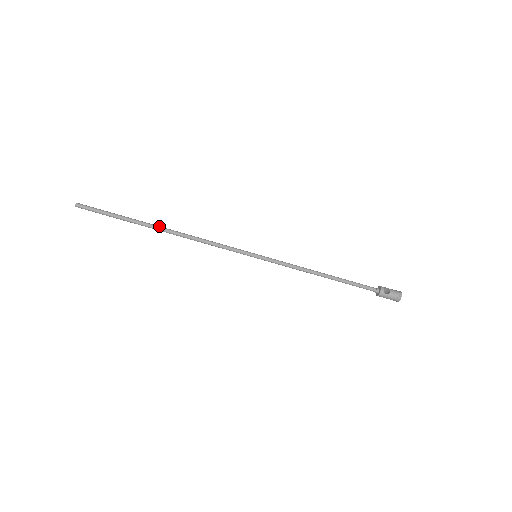
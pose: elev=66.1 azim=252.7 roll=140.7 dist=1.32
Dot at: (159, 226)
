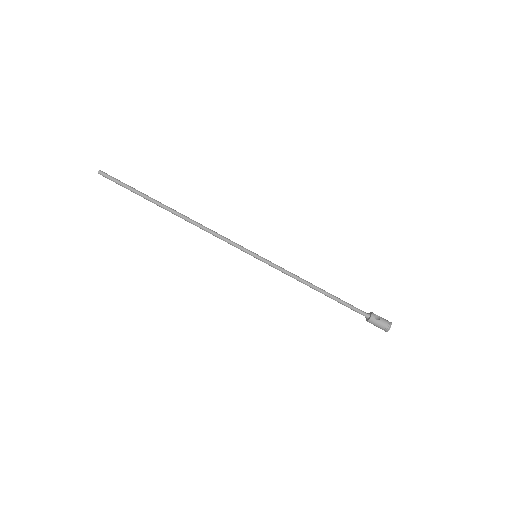
Dot at: (171, 208)
